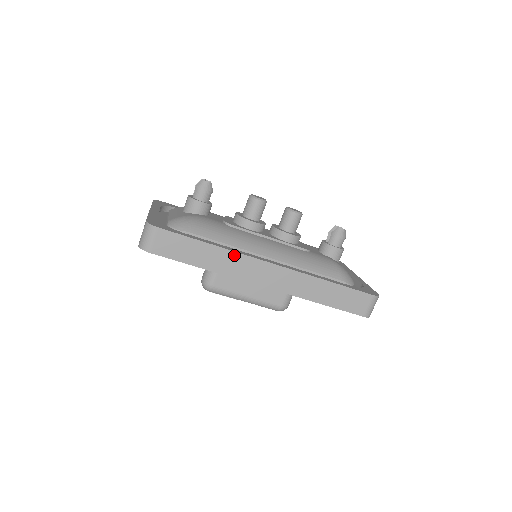
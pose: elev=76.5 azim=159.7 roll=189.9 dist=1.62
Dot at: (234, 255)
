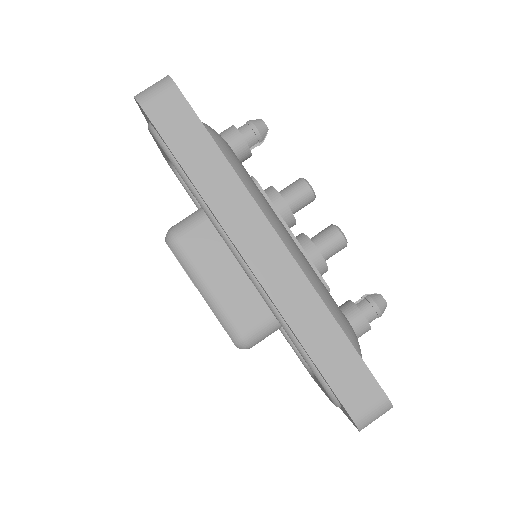
Dot at: (240, 189)
